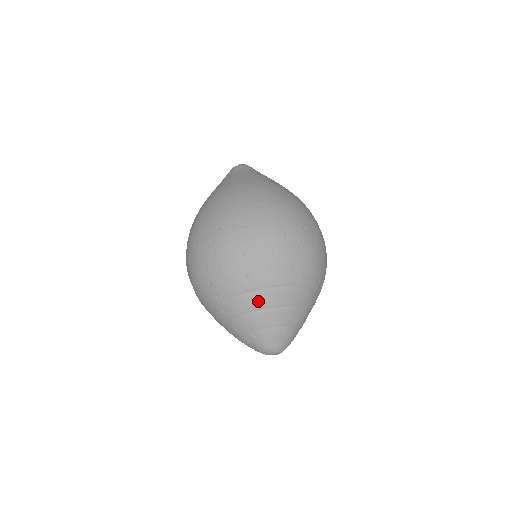
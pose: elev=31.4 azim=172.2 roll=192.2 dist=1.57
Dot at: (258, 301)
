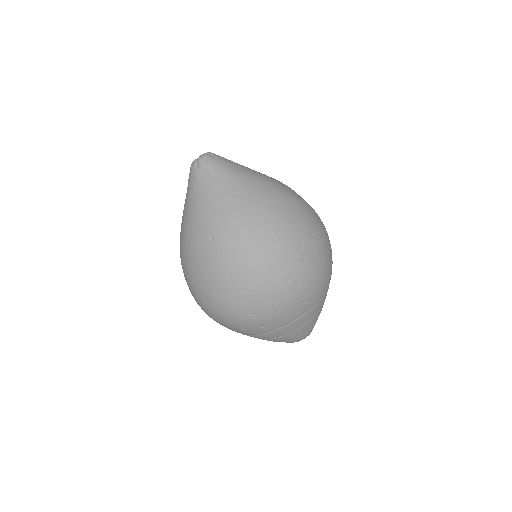
Dot at: (279, 333)
